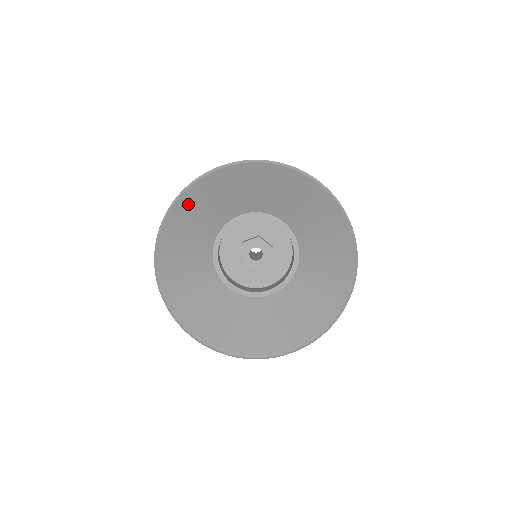
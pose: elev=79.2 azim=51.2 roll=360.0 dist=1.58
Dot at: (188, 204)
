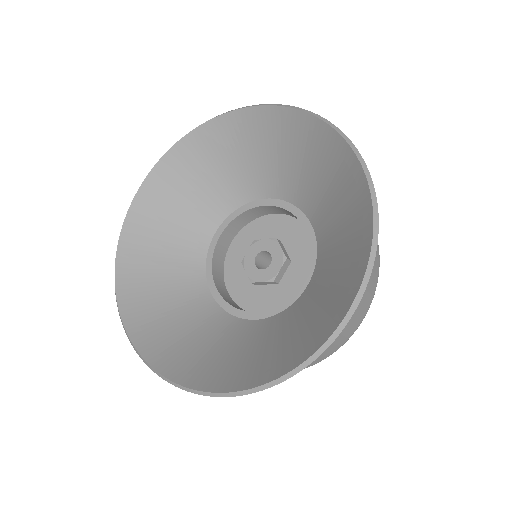
Dot at: (195, 151)
